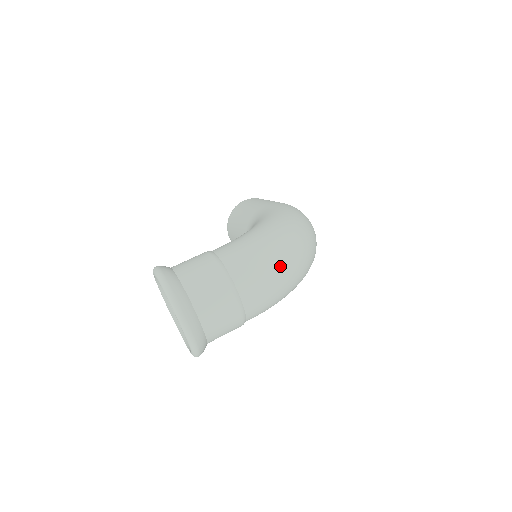
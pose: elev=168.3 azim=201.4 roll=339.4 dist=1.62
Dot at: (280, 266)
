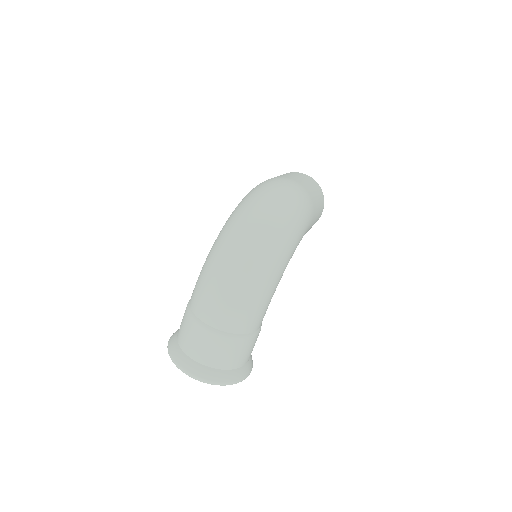
Dot at: (223, 277)
